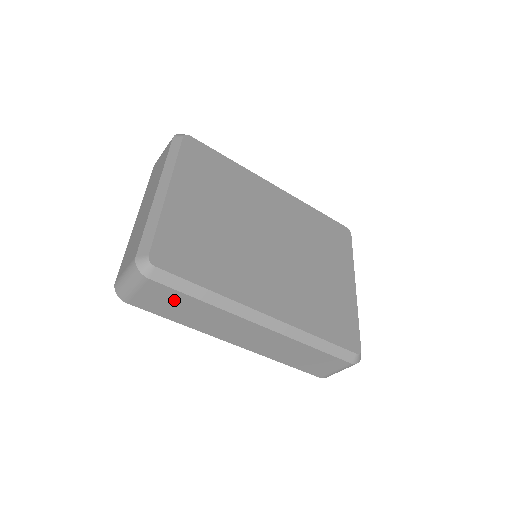
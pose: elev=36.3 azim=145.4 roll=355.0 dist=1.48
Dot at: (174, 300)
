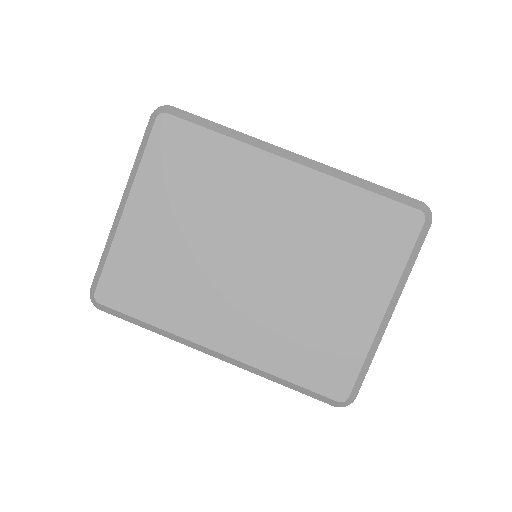
Dot at: occluded
